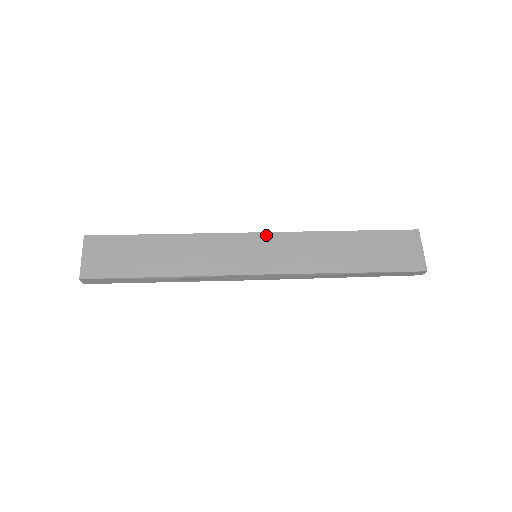
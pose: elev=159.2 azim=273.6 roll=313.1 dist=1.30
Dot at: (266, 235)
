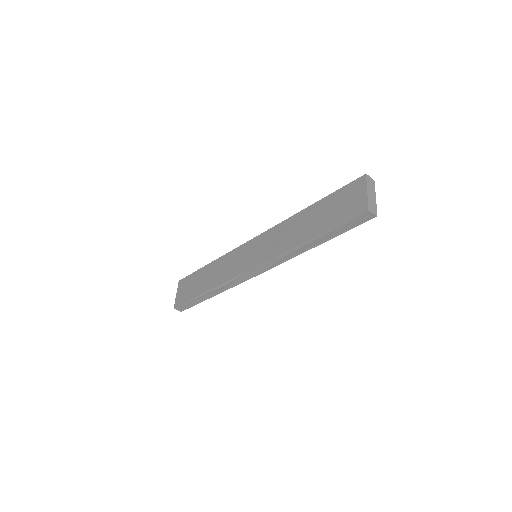
Dot at: (259, 237)
